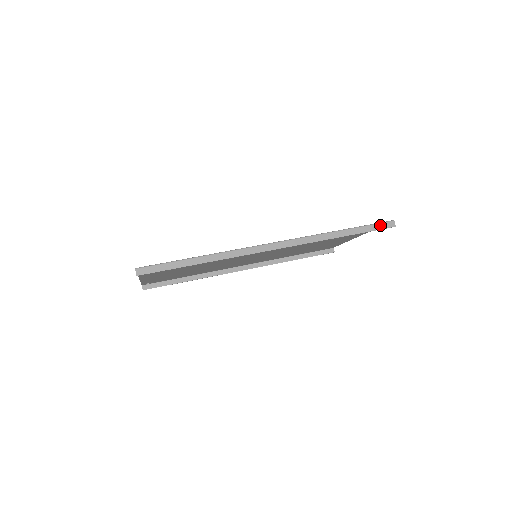
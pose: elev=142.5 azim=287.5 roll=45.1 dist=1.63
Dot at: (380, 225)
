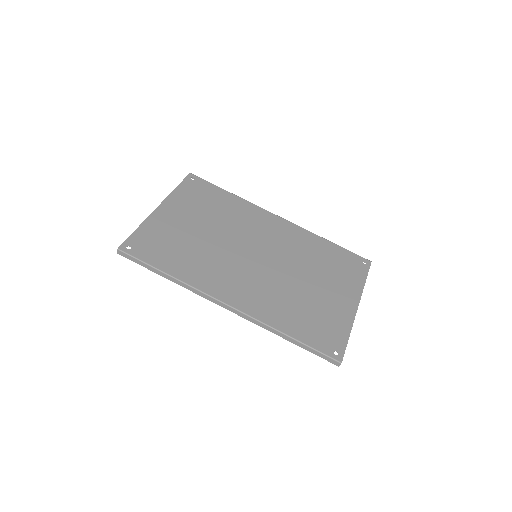
Dot at: (325, 357)
